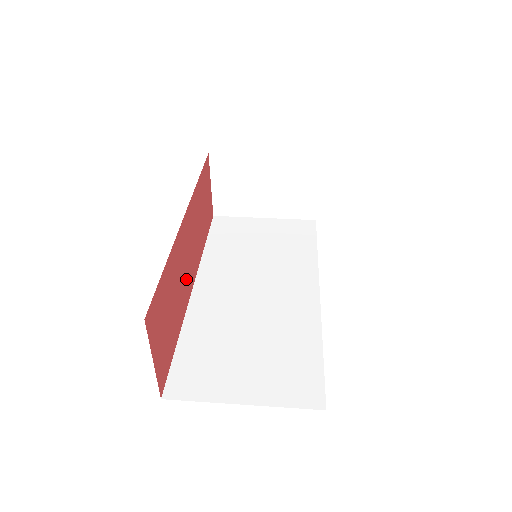
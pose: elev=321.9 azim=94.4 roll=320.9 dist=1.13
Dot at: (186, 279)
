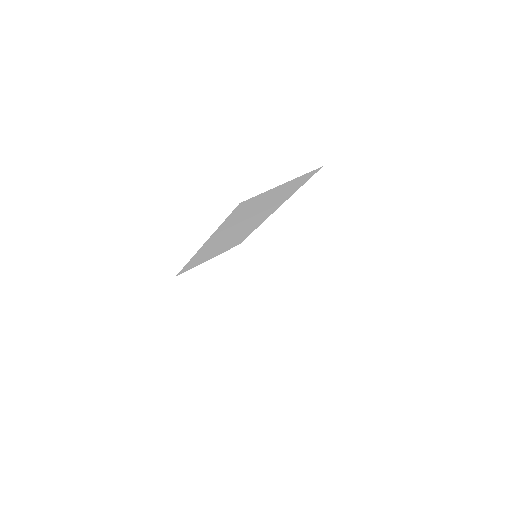
Dot at: occluded
